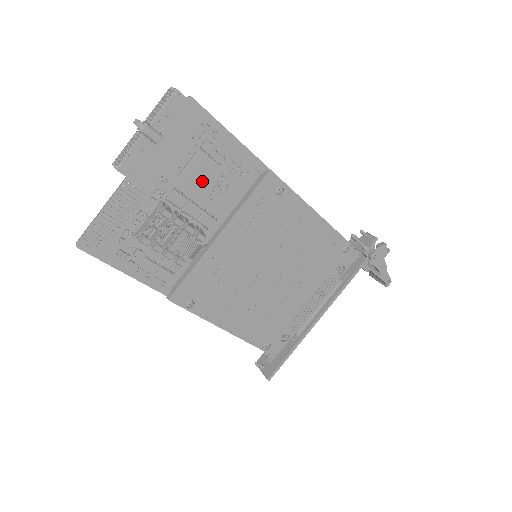
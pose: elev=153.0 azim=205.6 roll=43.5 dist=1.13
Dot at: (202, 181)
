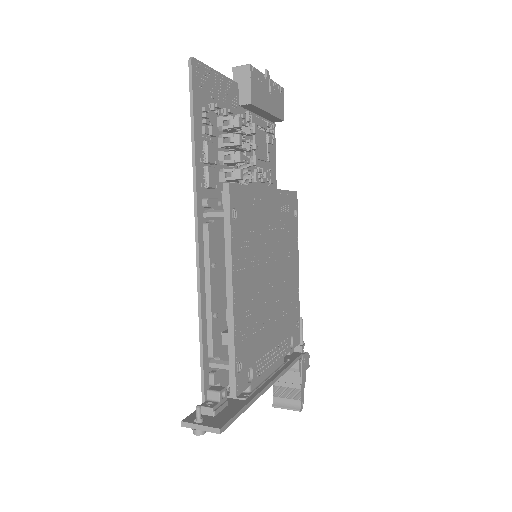
Dot at: (259, 153)
